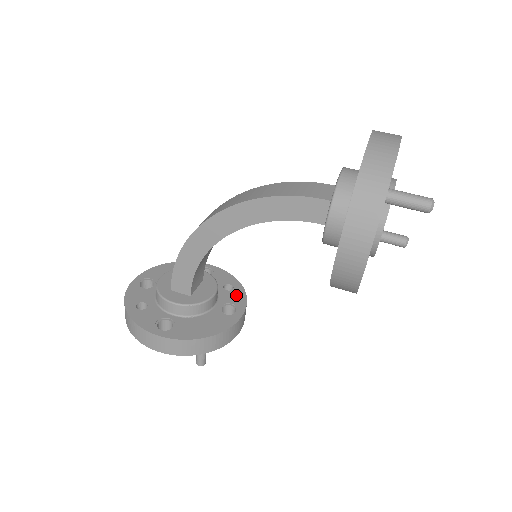
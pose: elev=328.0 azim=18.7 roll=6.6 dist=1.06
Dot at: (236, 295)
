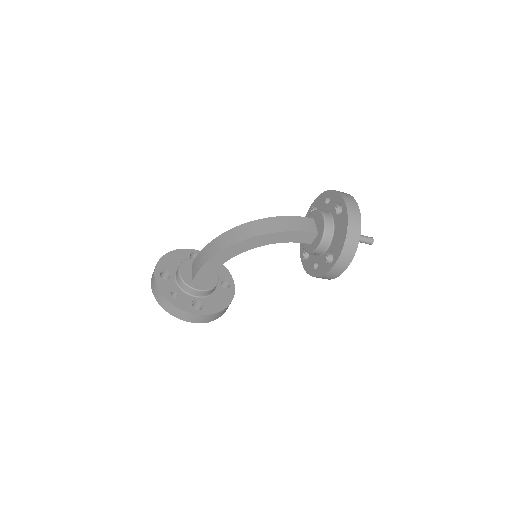
Dot at: (223, 272)
